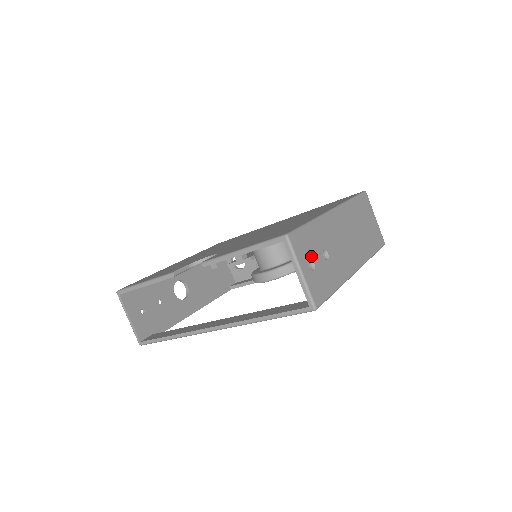
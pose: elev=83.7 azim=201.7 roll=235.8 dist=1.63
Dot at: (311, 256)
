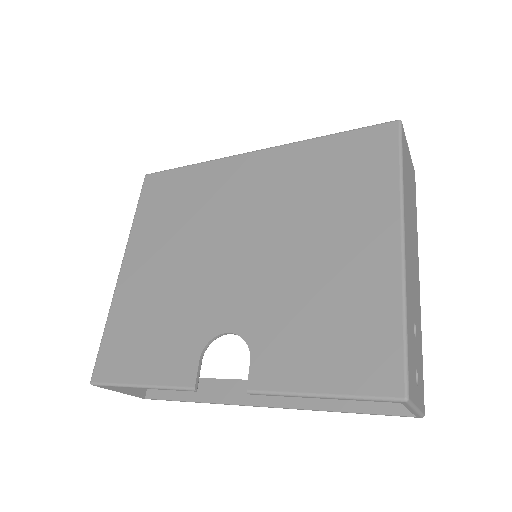
Dot at: (414, 368)
